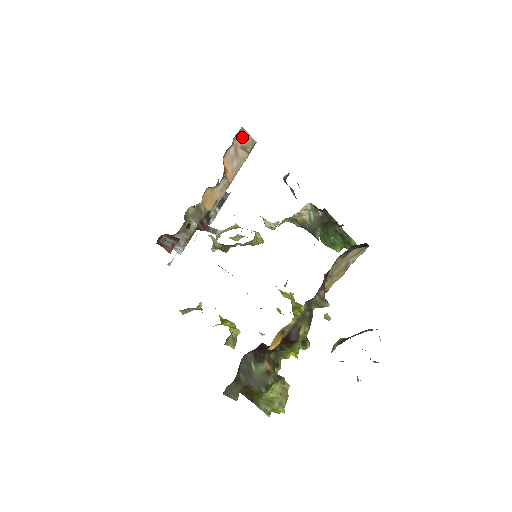
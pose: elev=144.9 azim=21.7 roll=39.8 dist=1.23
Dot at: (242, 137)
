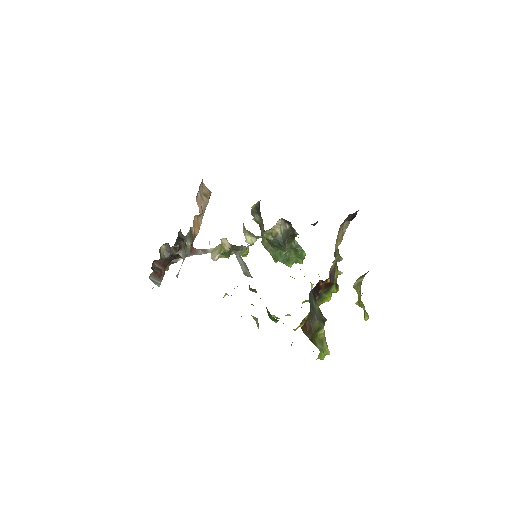
Dot at: (202, 187)
